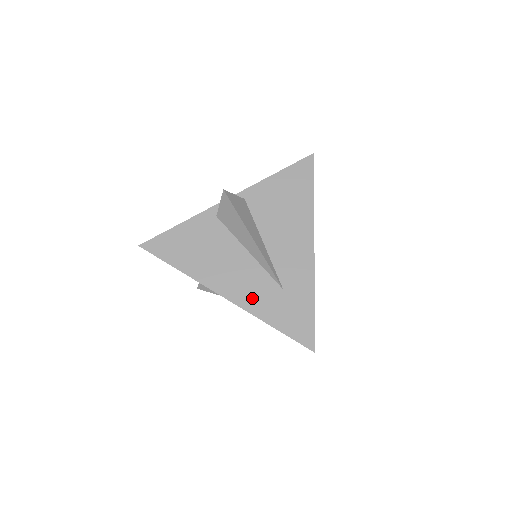
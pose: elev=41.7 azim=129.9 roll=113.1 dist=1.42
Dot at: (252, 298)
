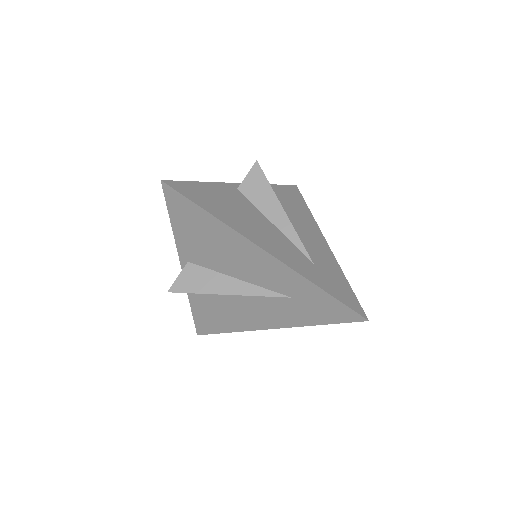
Dot at: (284, 318)
